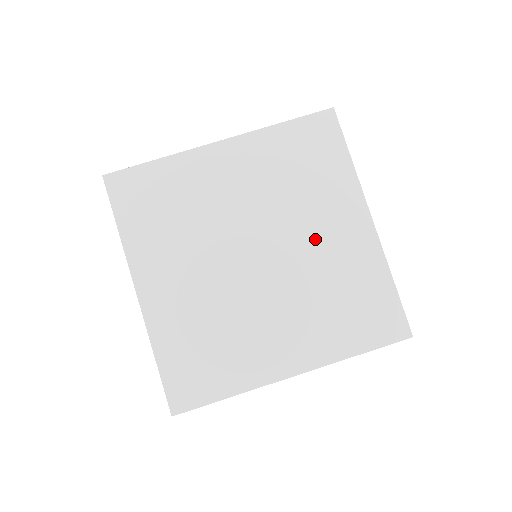
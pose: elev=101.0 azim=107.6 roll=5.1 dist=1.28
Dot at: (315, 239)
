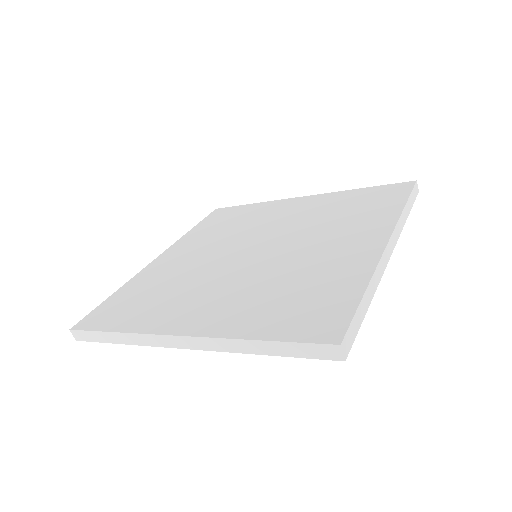
Dot at: (282, 221)
